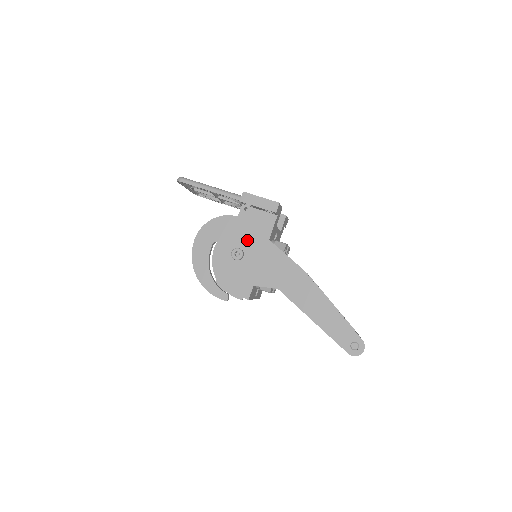
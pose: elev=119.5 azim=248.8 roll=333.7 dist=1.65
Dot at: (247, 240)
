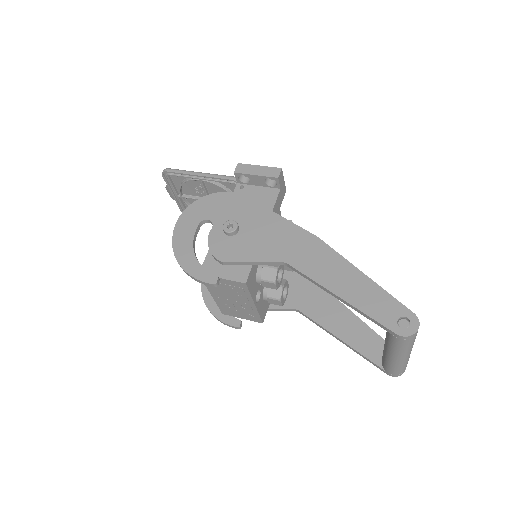
Dot at: (243, 214)
